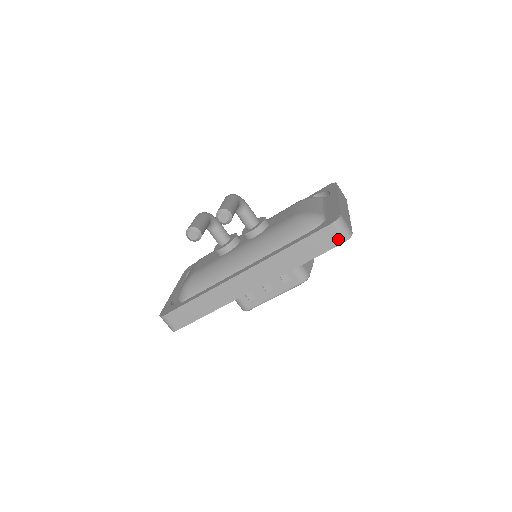
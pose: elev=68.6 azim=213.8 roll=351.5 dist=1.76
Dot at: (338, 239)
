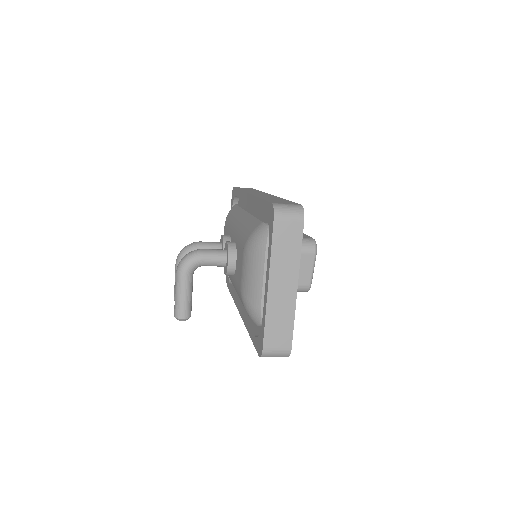
Dot at: occluded
